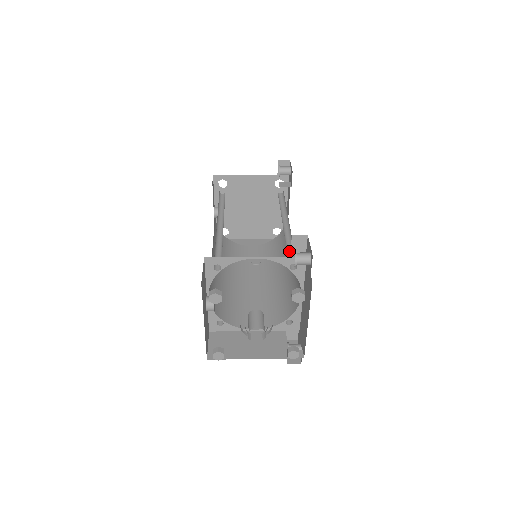
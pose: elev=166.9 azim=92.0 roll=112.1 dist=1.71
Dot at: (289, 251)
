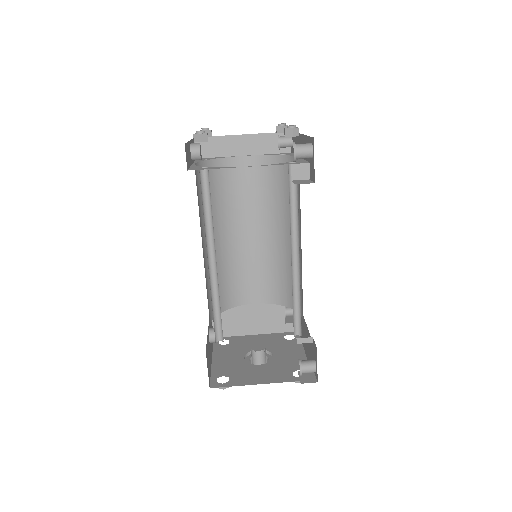
Dot at: (295, 305)
